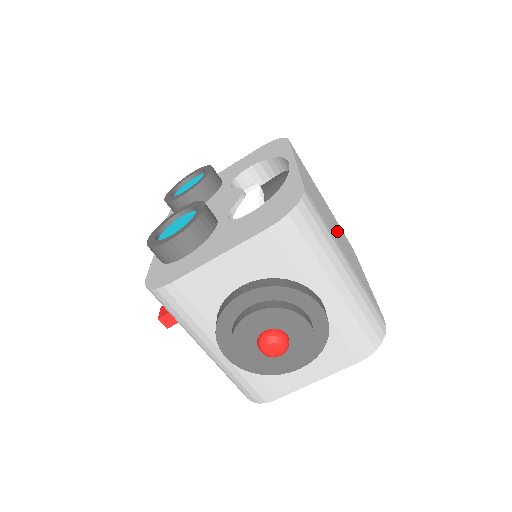
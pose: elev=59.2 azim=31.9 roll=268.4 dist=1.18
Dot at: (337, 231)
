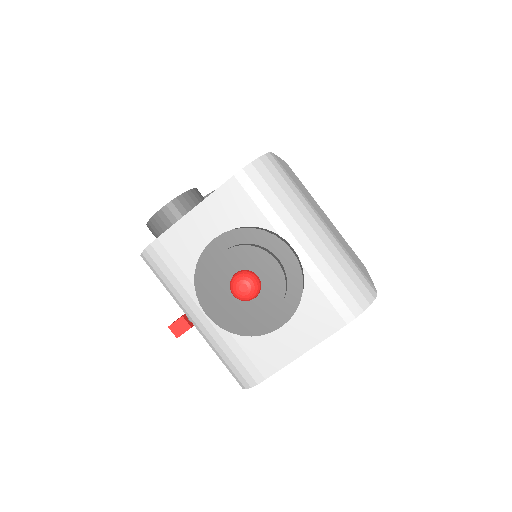
Dot at: occluded
